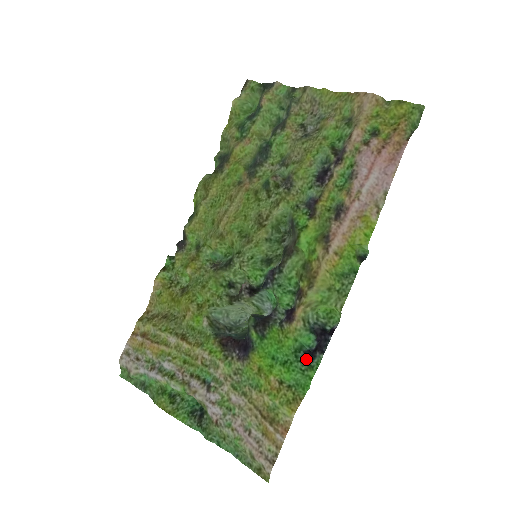
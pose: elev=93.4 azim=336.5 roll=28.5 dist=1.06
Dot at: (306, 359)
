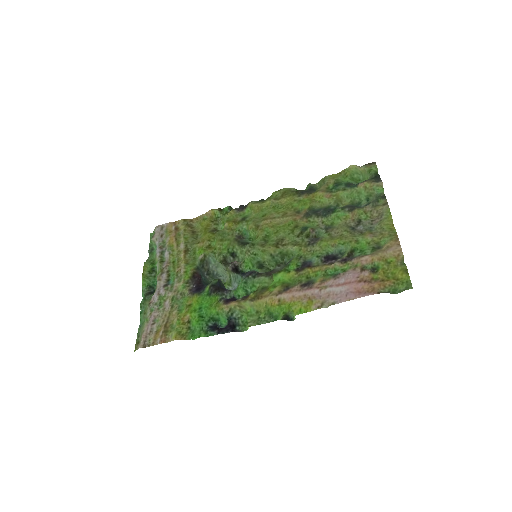
Dot at: (210, 327)
